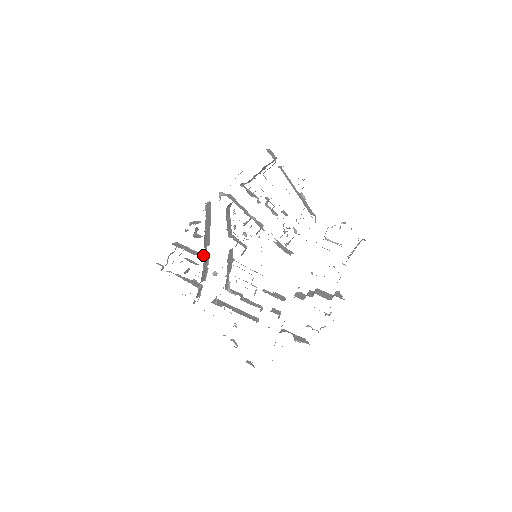
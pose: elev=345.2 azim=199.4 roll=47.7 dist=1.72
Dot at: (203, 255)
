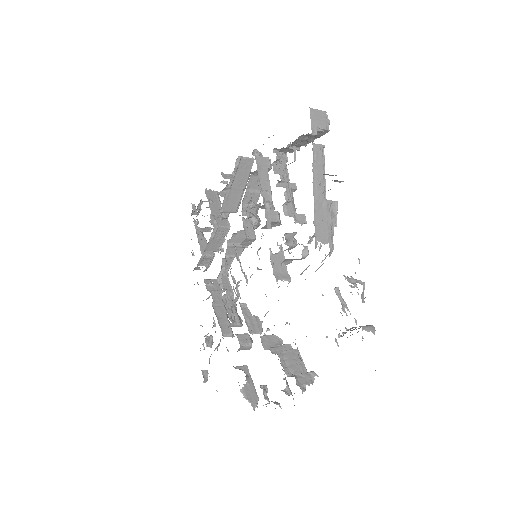
Dot at: (224, 221)
